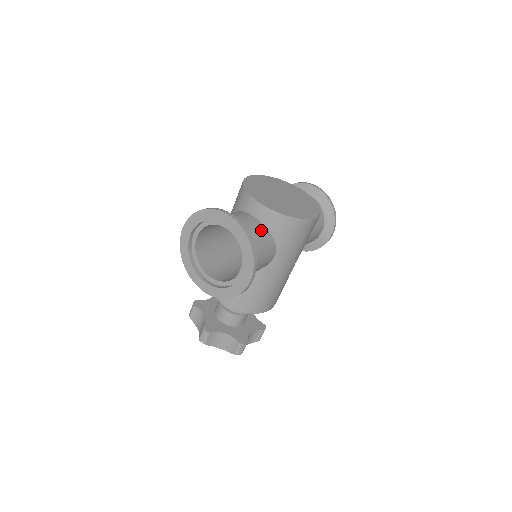
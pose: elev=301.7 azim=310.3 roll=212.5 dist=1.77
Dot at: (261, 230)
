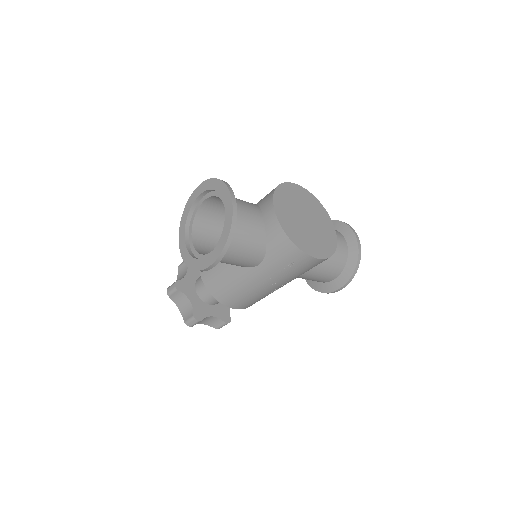
Dot at: (258, 233)
